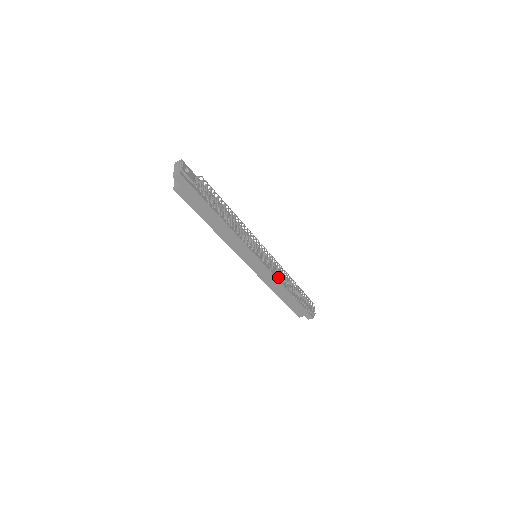
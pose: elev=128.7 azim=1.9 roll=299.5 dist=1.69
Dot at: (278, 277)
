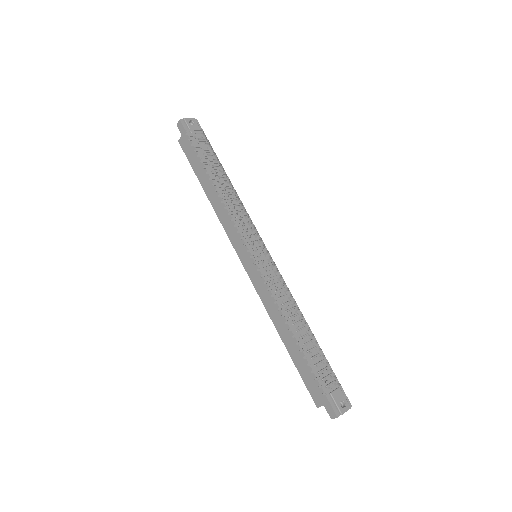
Dot at: (269, 289)
